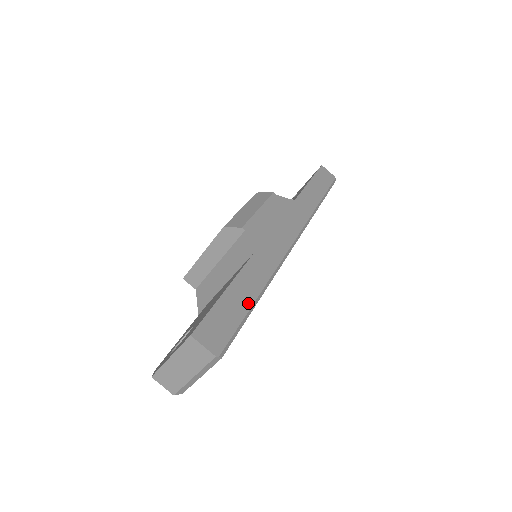
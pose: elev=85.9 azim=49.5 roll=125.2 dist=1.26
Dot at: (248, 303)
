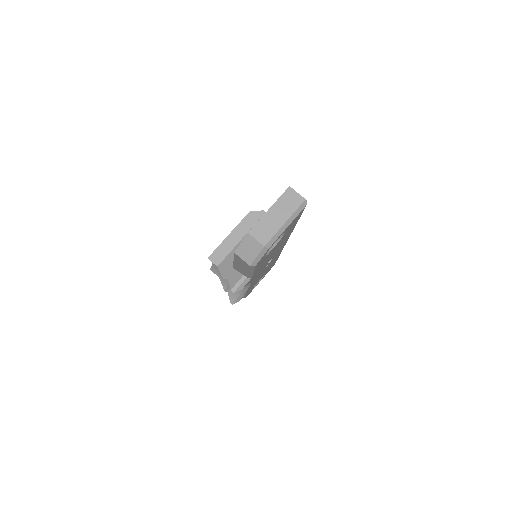
Dot at: occluded
